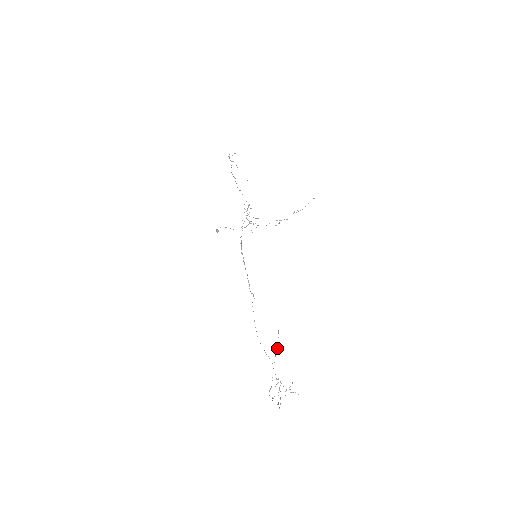
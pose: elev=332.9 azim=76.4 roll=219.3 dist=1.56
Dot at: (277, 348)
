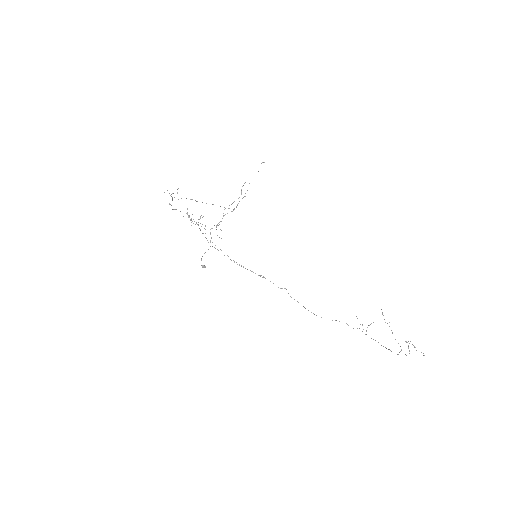
Dot at: (389, 322)
